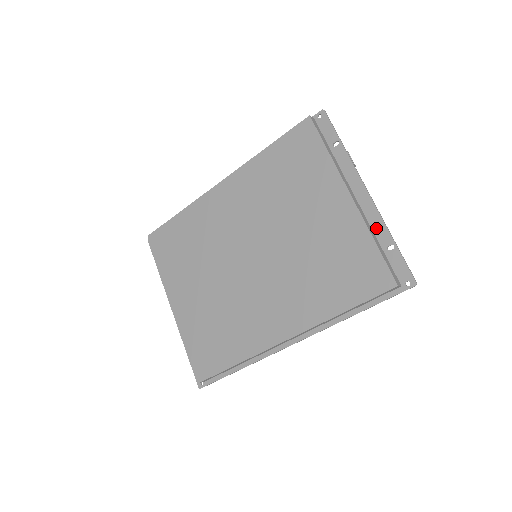
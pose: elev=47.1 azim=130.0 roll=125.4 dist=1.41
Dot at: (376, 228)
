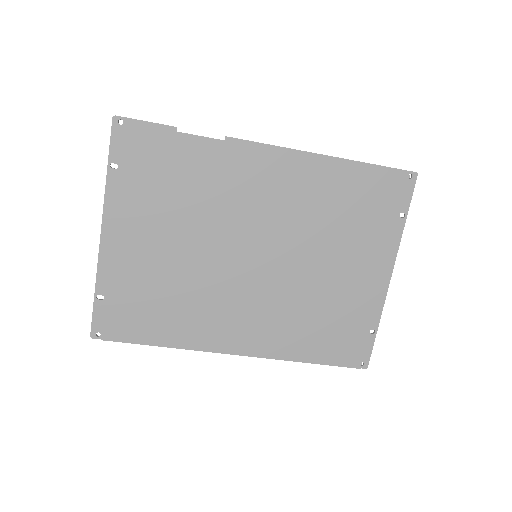
Dot at: occluded
